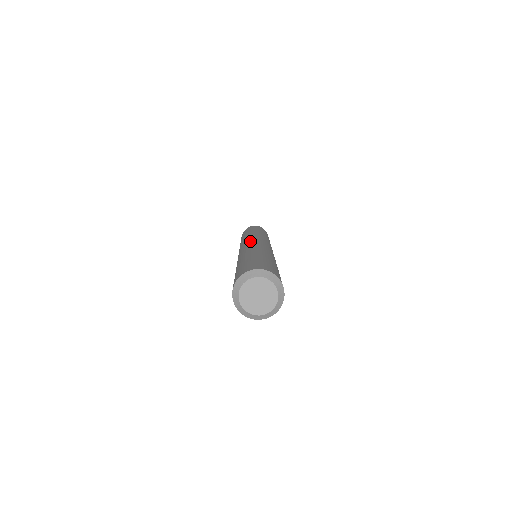
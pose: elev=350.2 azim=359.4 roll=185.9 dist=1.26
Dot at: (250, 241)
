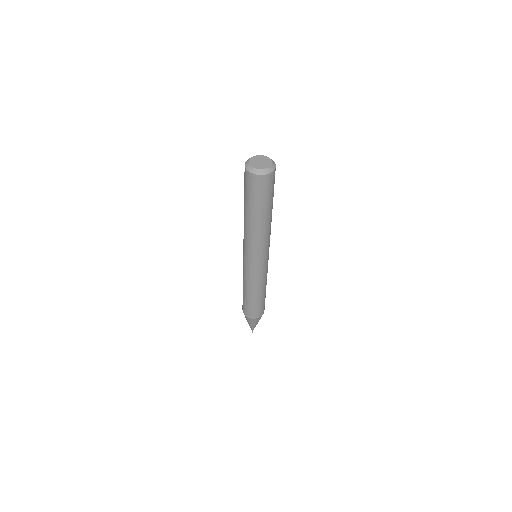
Dot at: occluded
